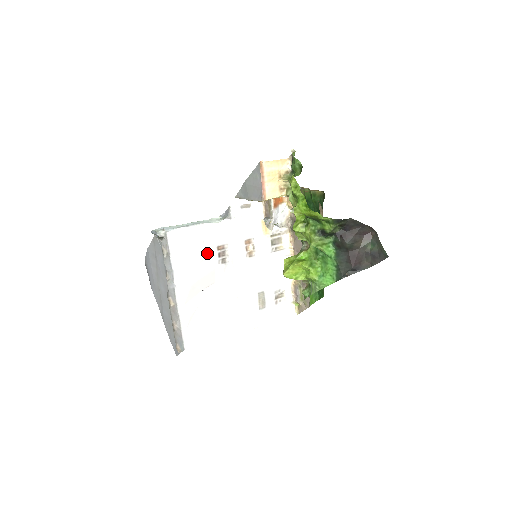
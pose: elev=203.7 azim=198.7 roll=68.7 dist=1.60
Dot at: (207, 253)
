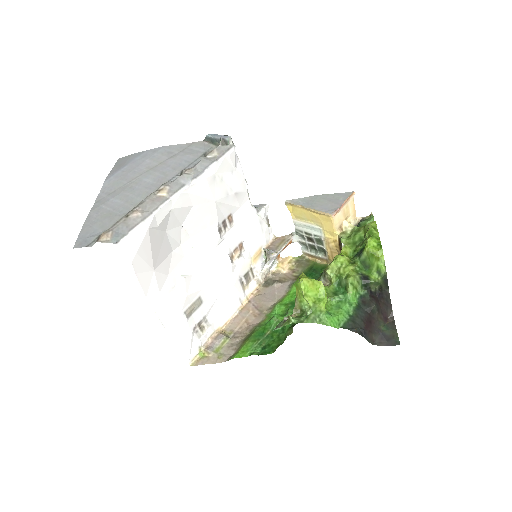
Dot at: (226, 205)
